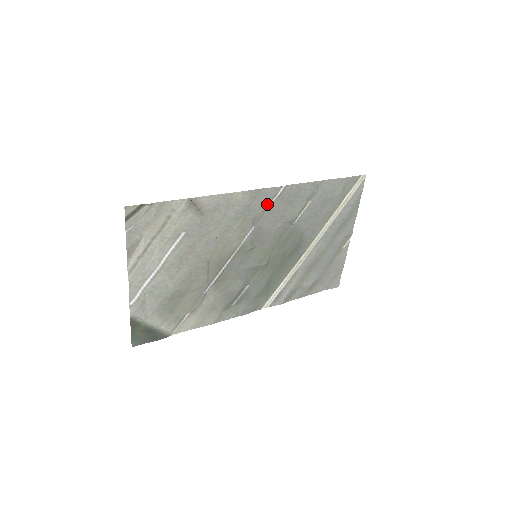
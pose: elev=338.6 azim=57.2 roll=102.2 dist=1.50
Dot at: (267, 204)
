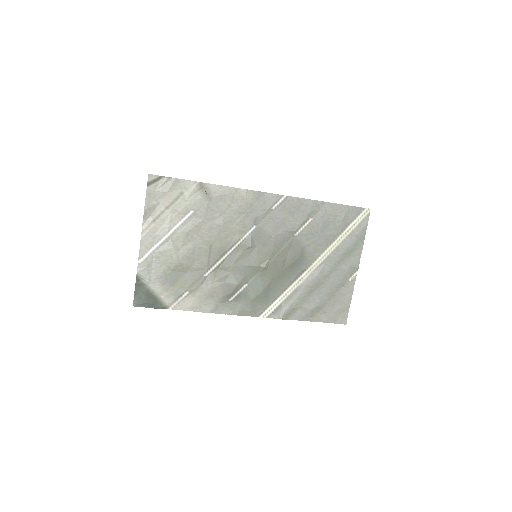
Dot at: (269, 208)
